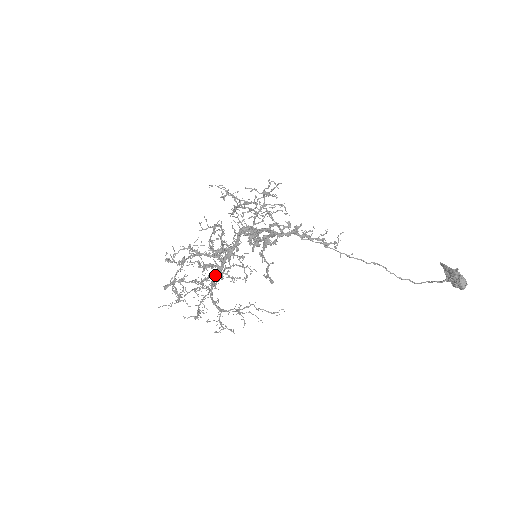
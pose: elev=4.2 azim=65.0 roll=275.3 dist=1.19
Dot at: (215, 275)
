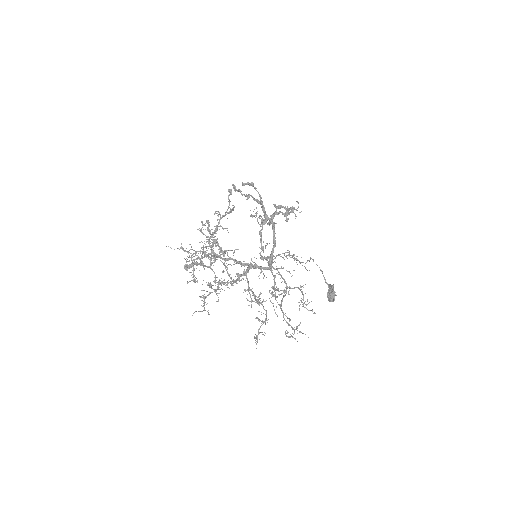
Dot at: (222, 259)
